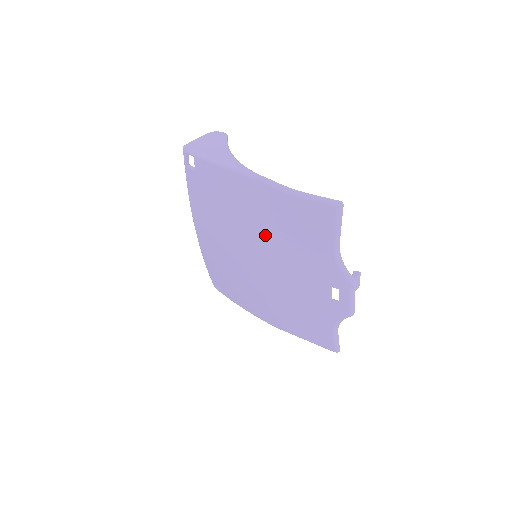
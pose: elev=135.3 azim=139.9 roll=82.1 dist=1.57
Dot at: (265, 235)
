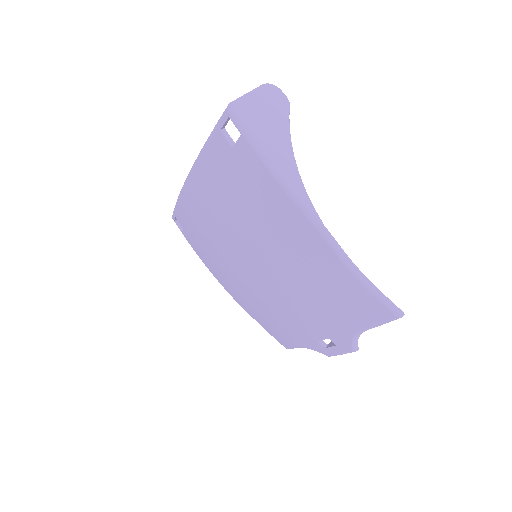
Dot at: (289, 270)
